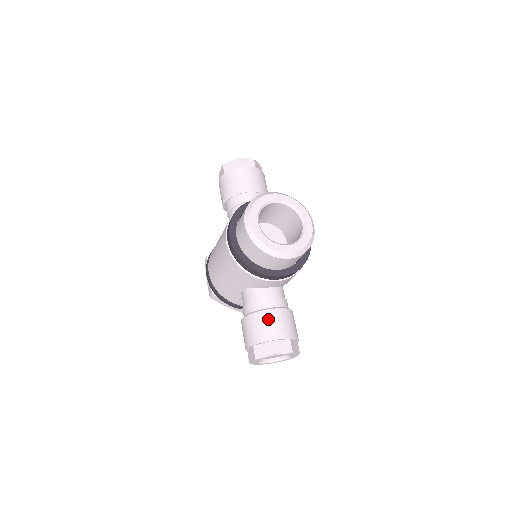
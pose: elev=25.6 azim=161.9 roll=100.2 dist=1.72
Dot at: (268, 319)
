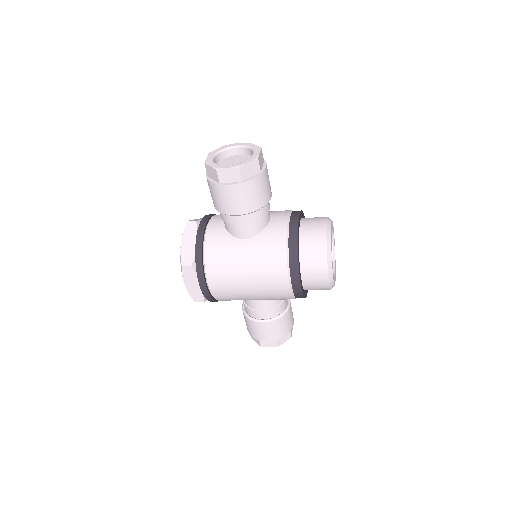
Dot at: (289, 316)
